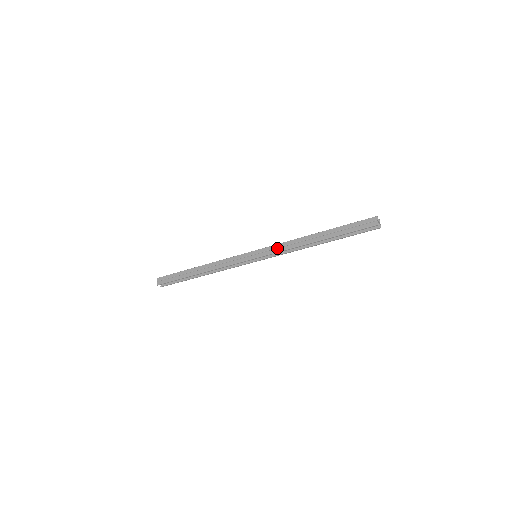
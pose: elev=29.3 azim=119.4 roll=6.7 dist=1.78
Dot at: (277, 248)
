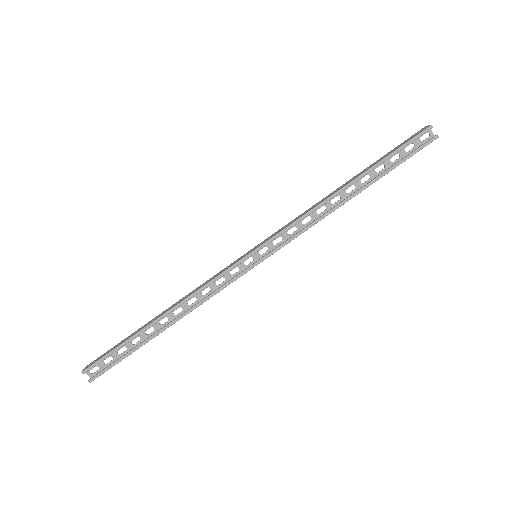
Dot at: (288, 224)
